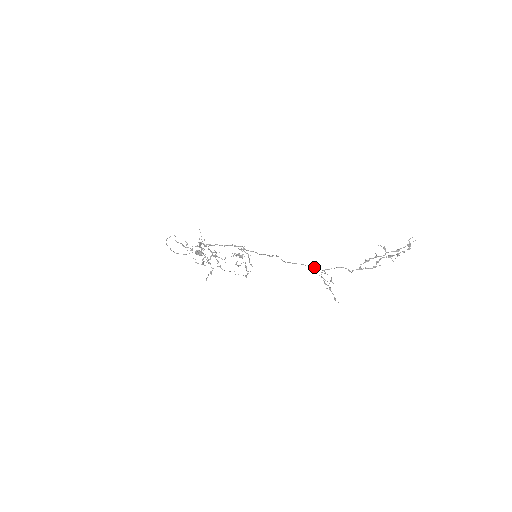
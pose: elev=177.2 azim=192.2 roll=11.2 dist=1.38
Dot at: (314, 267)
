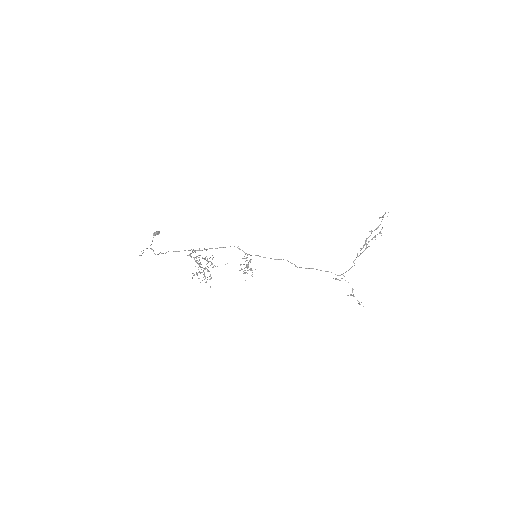
Dot at: (328, 271)
